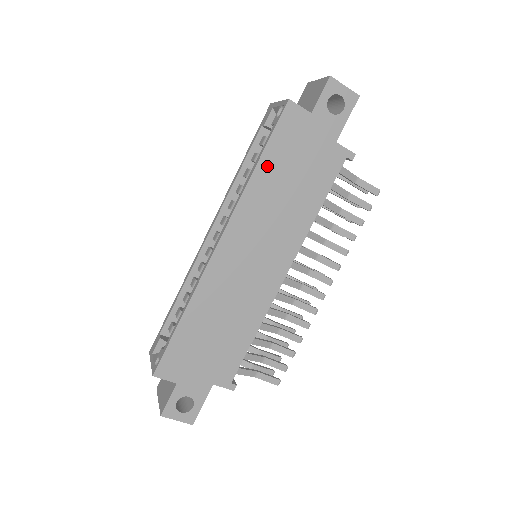
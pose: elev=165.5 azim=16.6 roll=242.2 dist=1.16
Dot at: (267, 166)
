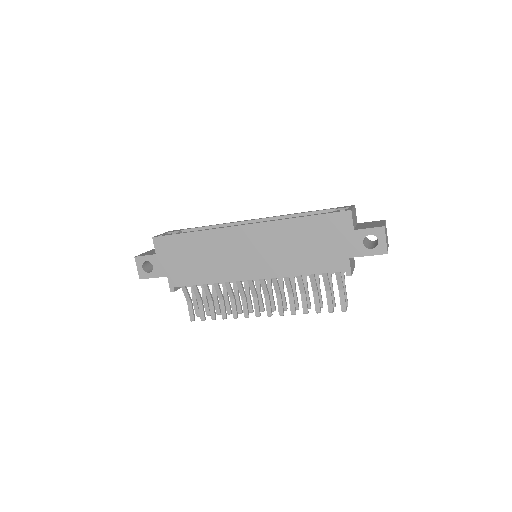
Dot at: (304, 224)
